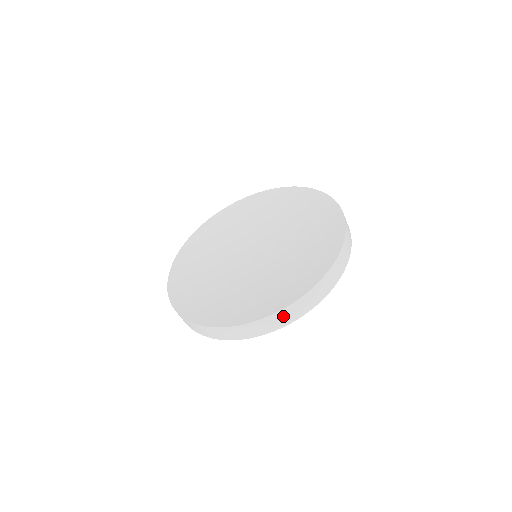
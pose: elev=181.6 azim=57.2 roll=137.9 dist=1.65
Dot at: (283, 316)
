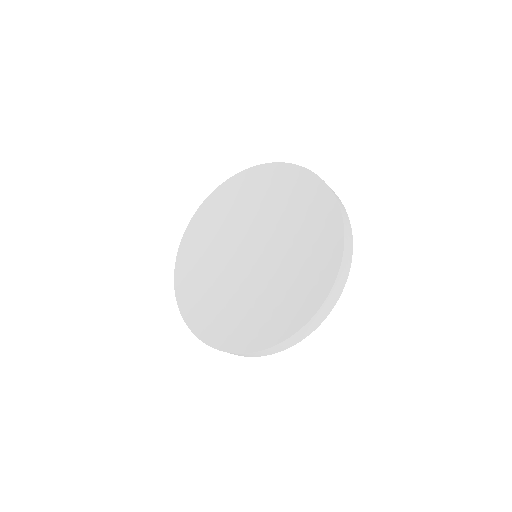
Dot at: (301, 334)
